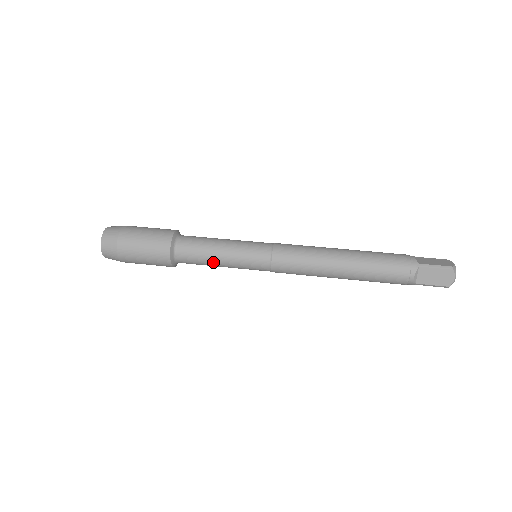
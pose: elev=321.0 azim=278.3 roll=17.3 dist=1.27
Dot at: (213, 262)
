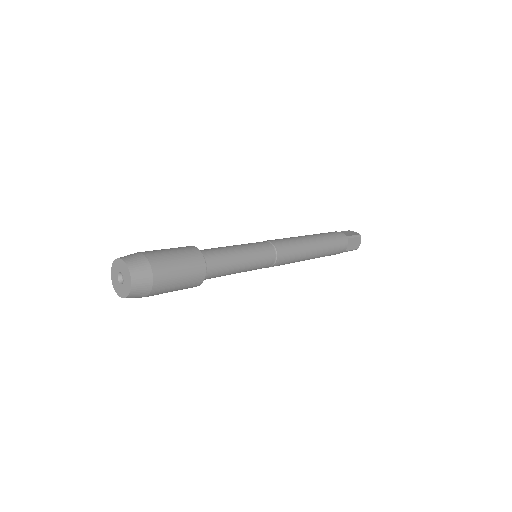
Dot at: (235, 270)
